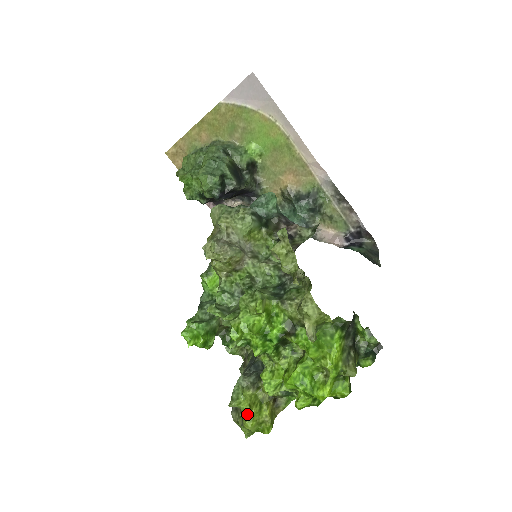
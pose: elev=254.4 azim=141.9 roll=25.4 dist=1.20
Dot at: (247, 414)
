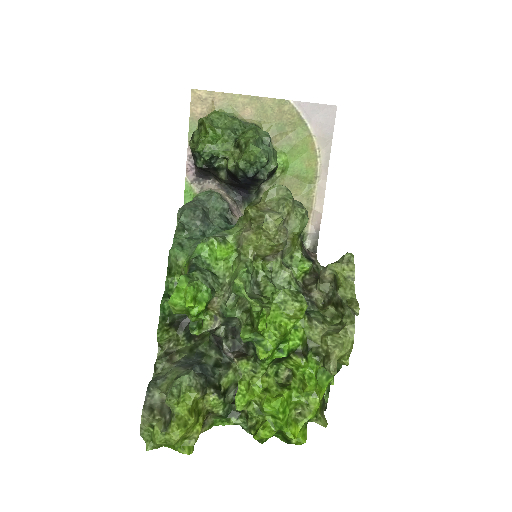
Dot at: (182, 420)
